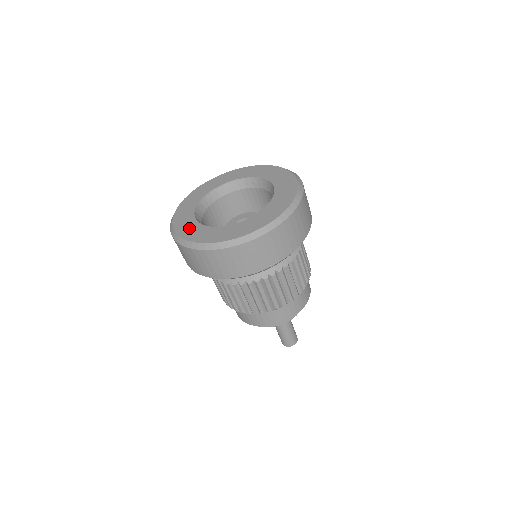
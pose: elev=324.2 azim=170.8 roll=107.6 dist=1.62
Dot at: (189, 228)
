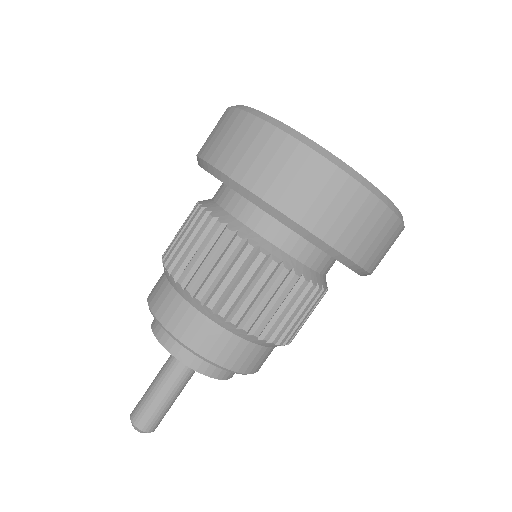
Dot at: occluded
